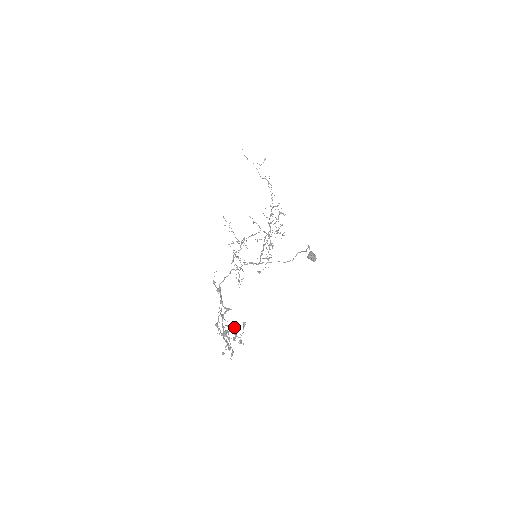
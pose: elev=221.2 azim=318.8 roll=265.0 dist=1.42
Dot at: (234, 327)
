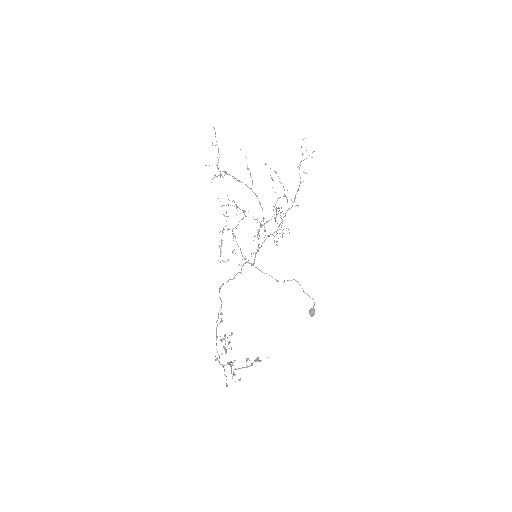
Dot at: occluded
